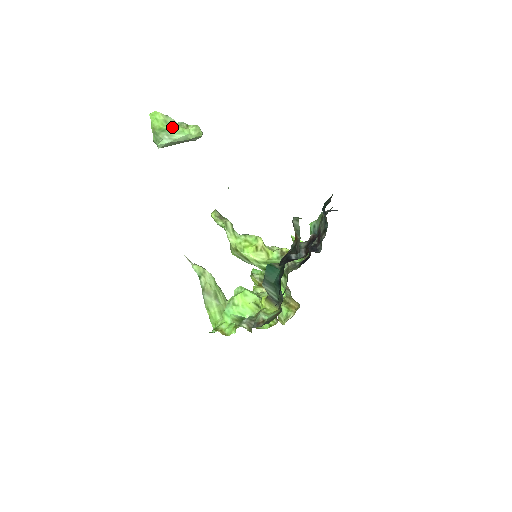
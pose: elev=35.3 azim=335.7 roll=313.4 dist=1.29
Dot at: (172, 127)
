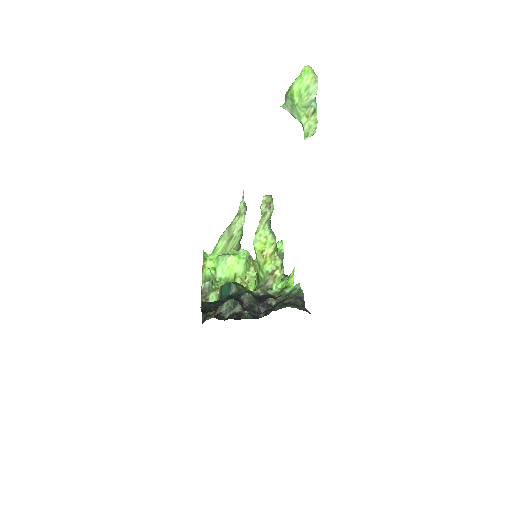
Dot at: (299, 104)
